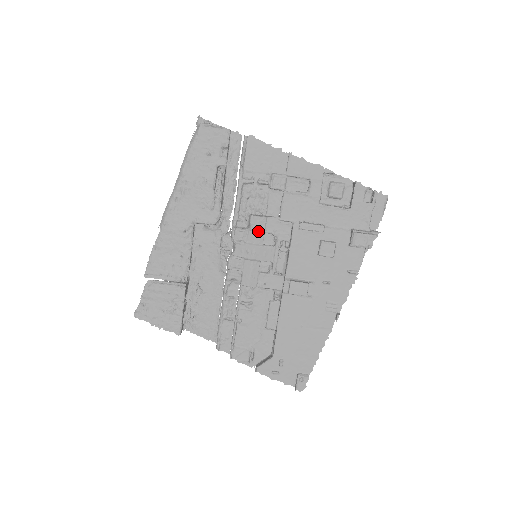
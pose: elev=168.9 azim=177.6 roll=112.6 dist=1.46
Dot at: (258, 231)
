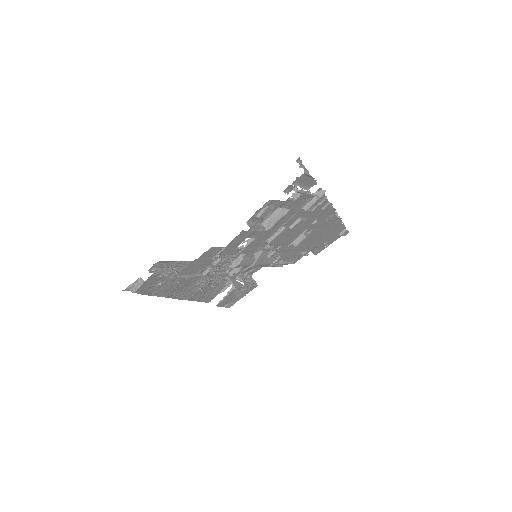
Dot at: (247, 264)
